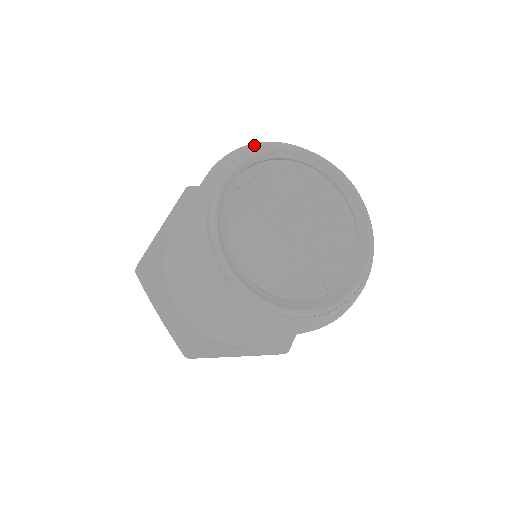
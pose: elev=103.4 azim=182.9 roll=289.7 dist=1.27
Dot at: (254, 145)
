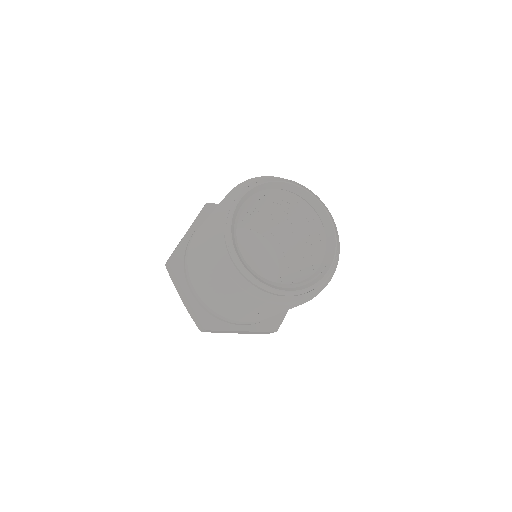
Dot at: (217, 220)
